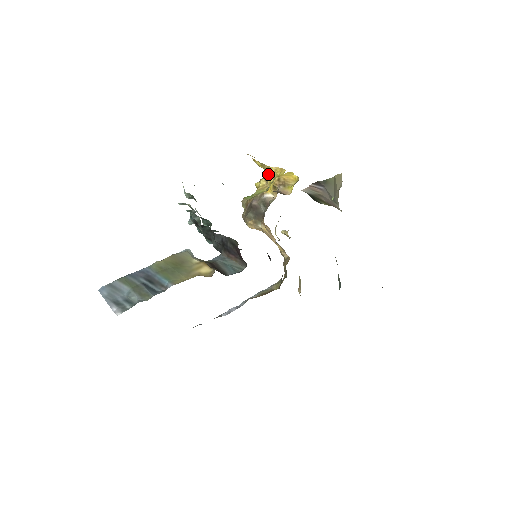
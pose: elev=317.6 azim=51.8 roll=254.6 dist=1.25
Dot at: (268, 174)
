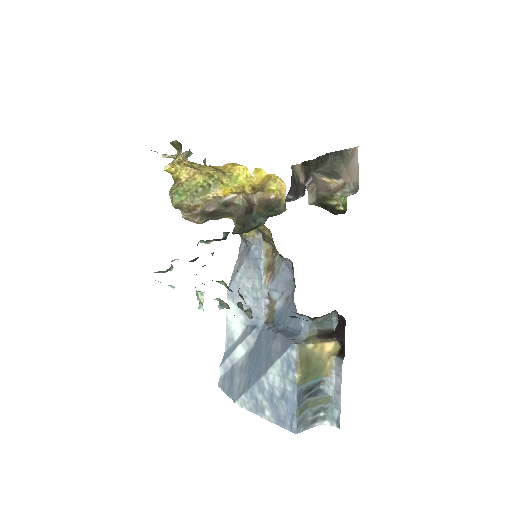
Dot at: (202, 167)
